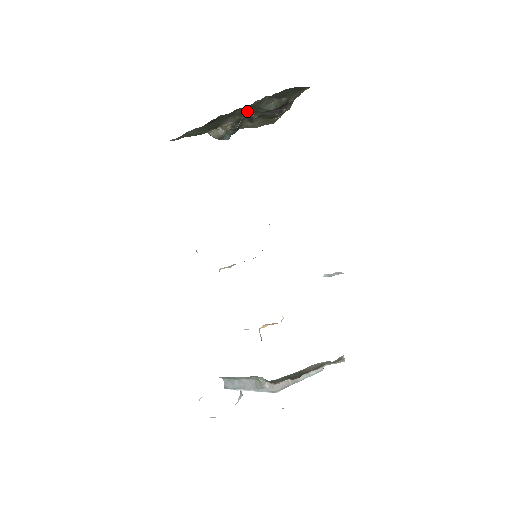
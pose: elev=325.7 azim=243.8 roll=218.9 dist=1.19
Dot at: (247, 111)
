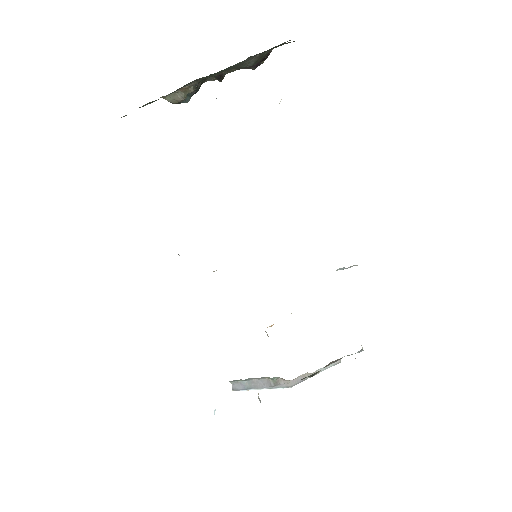
Dot at: (220, 72)
